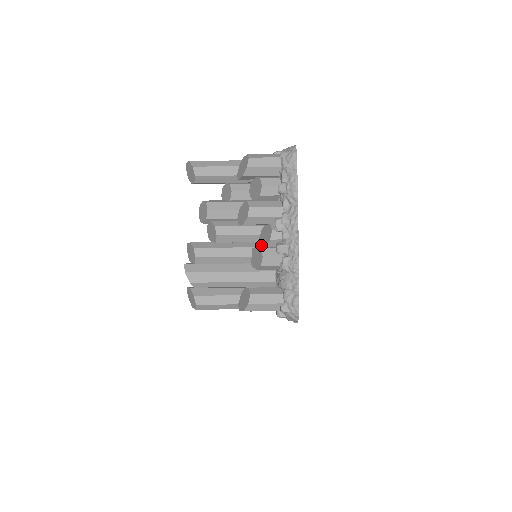
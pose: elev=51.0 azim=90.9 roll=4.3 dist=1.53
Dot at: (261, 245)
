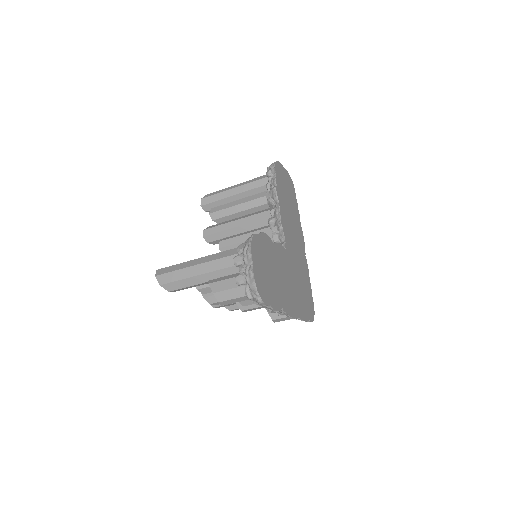
Dot at: occluded
